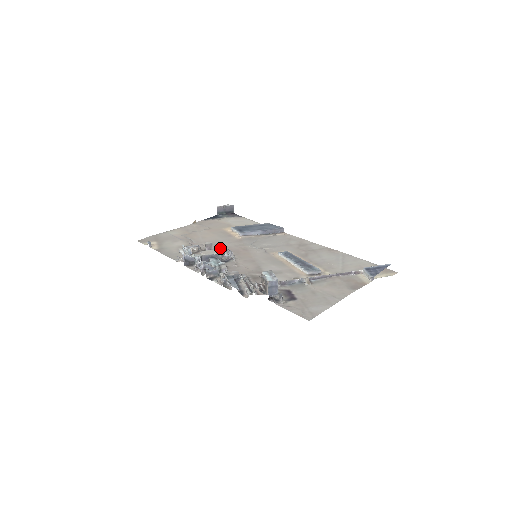
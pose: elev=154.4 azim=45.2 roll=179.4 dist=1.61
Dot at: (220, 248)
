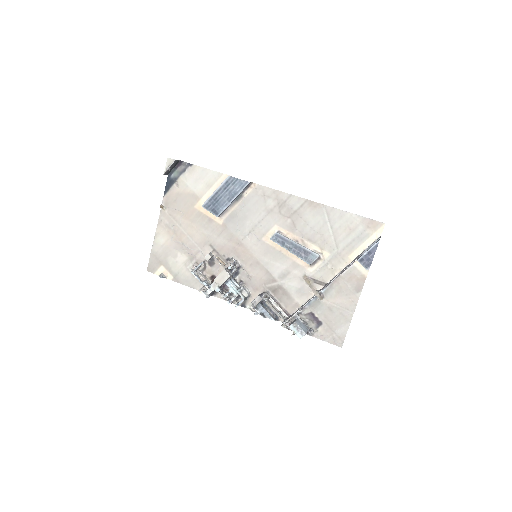
Dot at: (218, 251)
